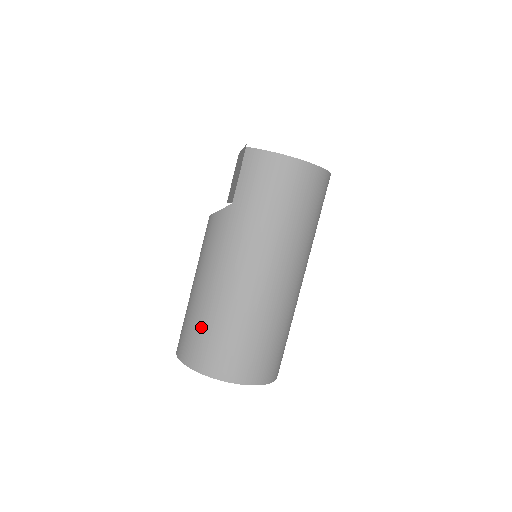
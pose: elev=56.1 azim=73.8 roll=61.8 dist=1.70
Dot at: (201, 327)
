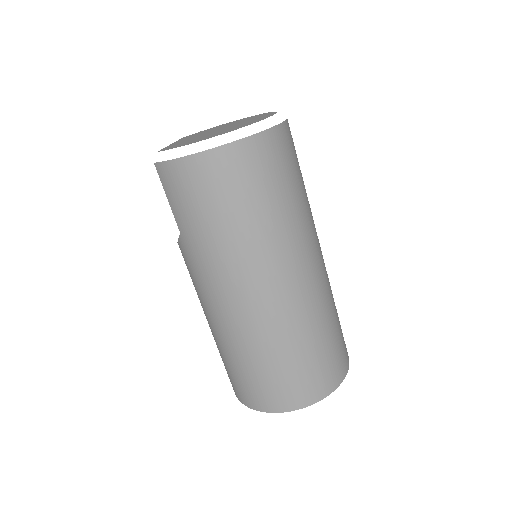
Dot at: (229, 366)
